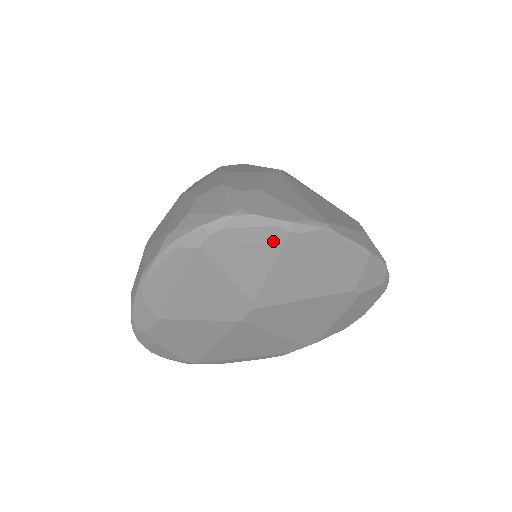
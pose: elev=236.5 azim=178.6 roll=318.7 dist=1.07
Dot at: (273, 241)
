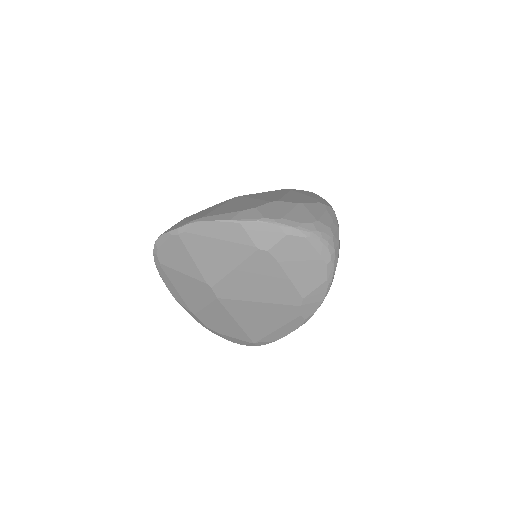
Dot at: (178, 243)
